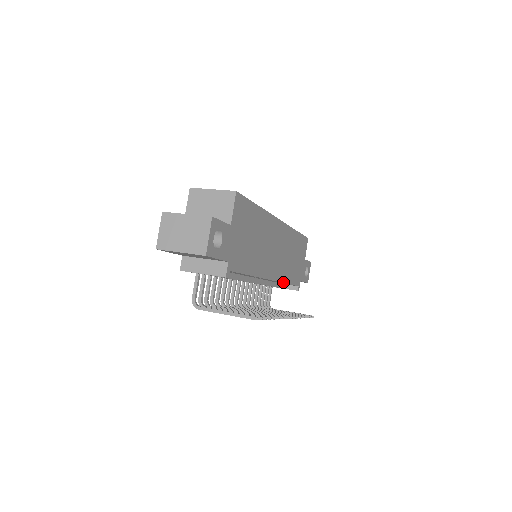
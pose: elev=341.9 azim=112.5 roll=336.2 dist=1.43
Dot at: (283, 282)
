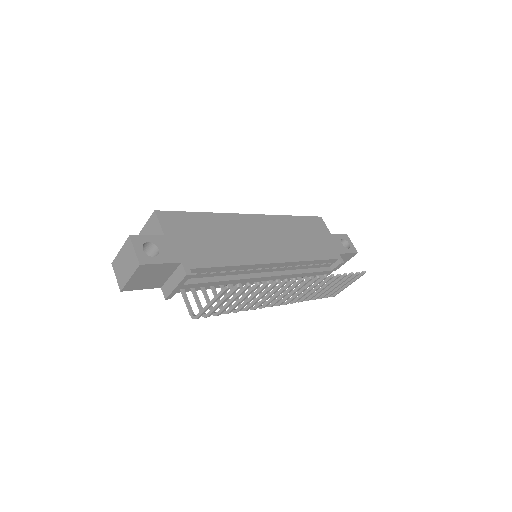
Dot at: (302, 261)
